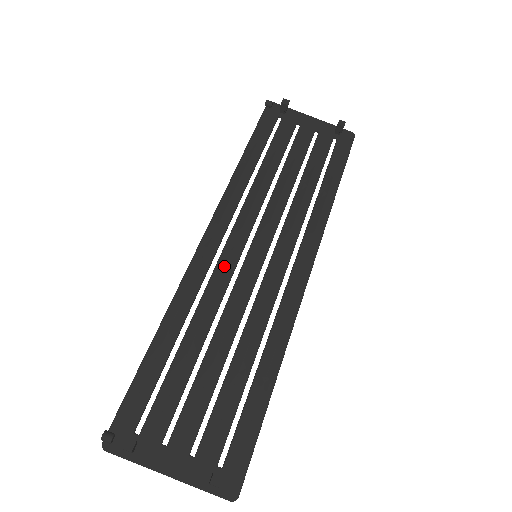
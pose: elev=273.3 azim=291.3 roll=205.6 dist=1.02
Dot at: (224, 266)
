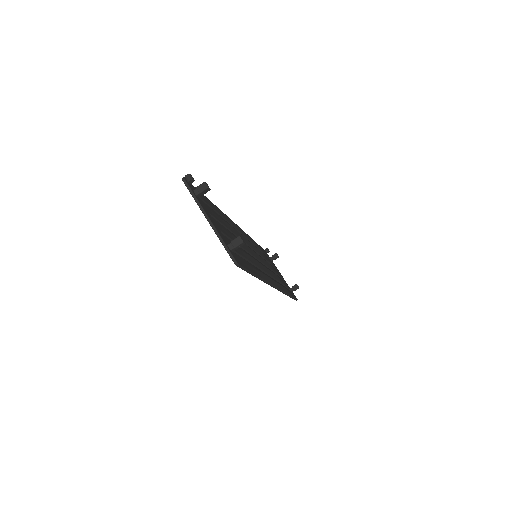
Dot at: occluded
